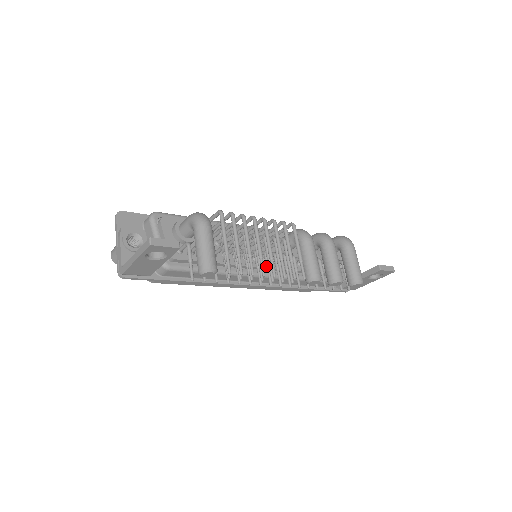
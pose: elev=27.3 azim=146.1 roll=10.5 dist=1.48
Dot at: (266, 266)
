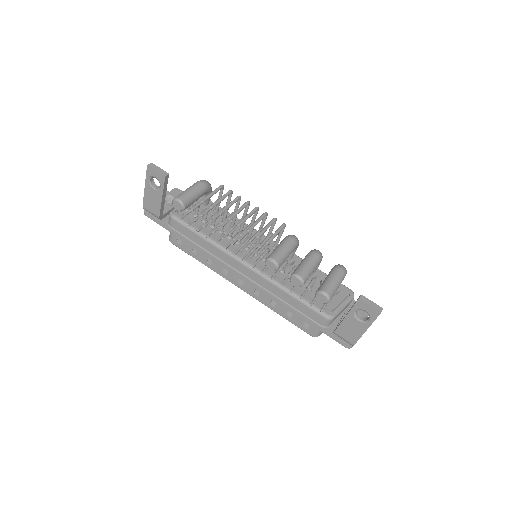
Dot at: (242, 243)
